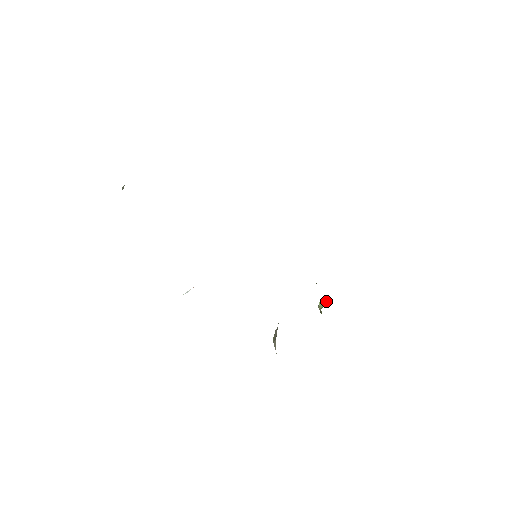
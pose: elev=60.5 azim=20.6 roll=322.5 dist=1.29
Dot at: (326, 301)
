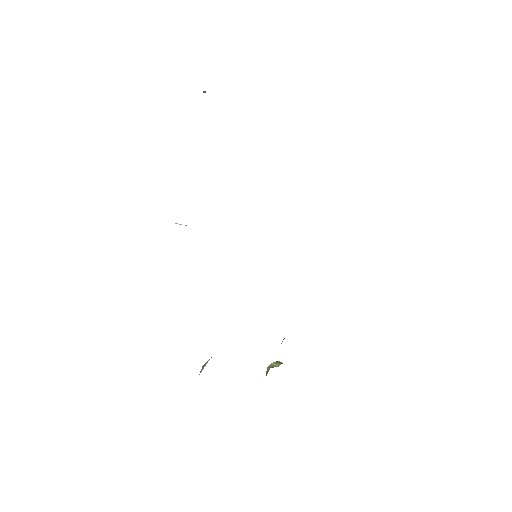
Dot at: occluded
